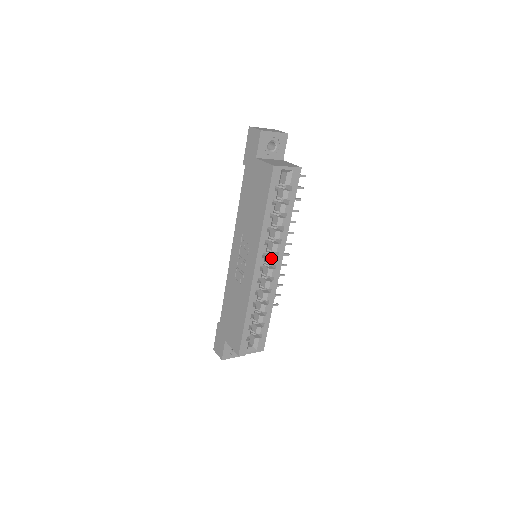
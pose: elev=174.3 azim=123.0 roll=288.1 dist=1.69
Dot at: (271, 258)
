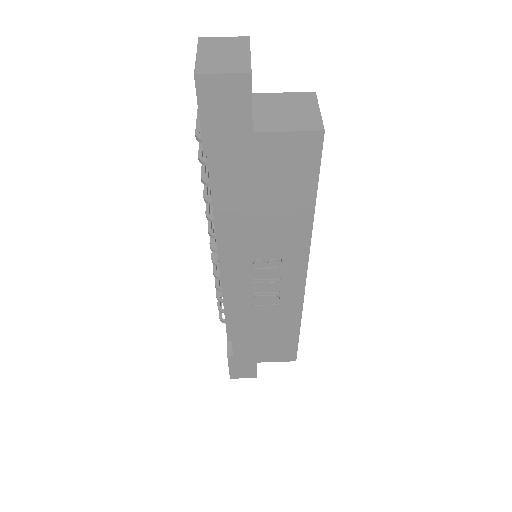
Dot at: occluded
